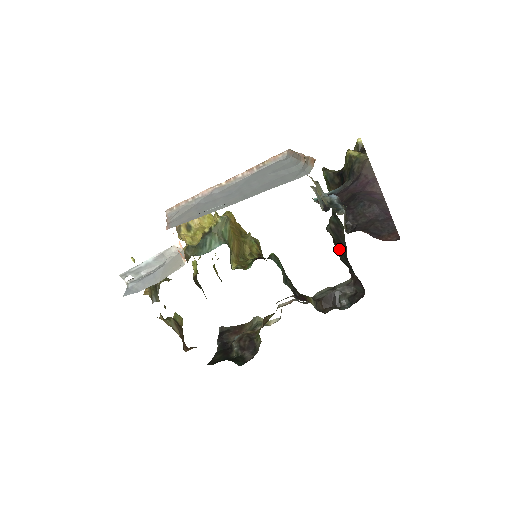
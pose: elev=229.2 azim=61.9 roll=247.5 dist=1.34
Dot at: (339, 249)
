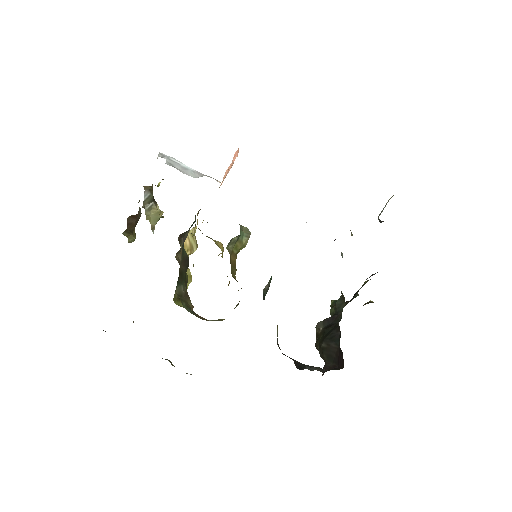
Dot at: (326, 333)
